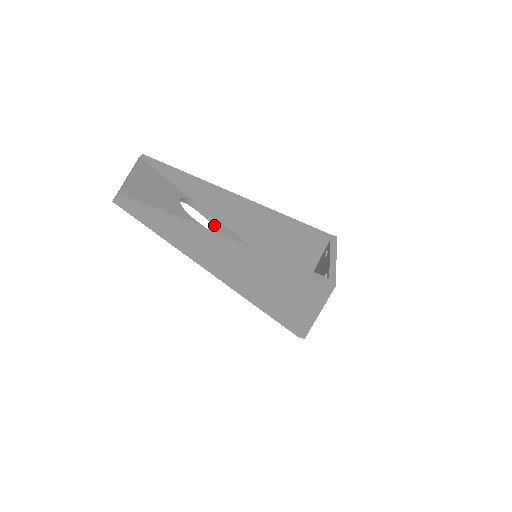
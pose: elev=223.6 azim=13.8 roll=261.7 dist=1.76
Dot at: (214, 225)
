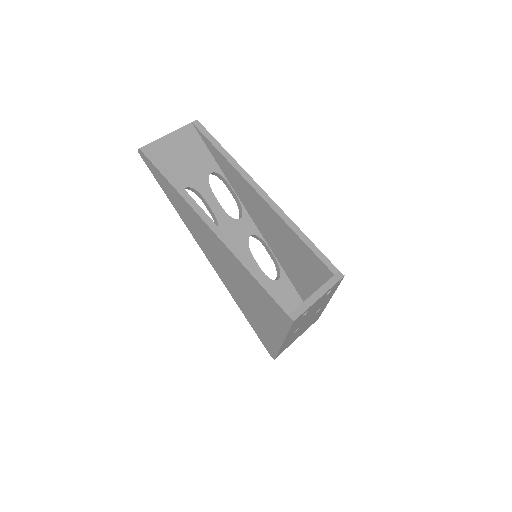
Dot at: (240, 210)
